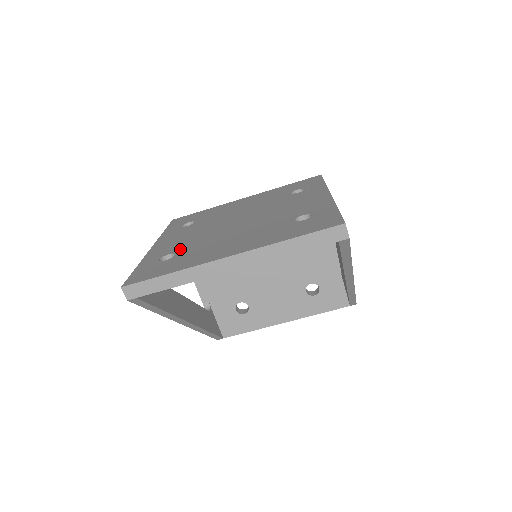
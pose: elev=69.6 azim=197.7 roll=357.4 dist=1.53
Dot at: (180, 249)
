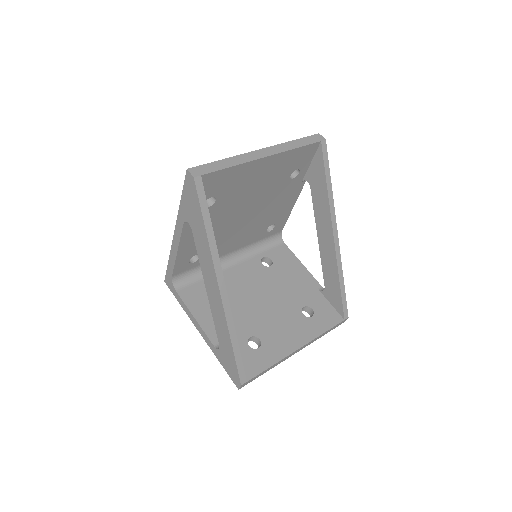
Dot at: occluded
